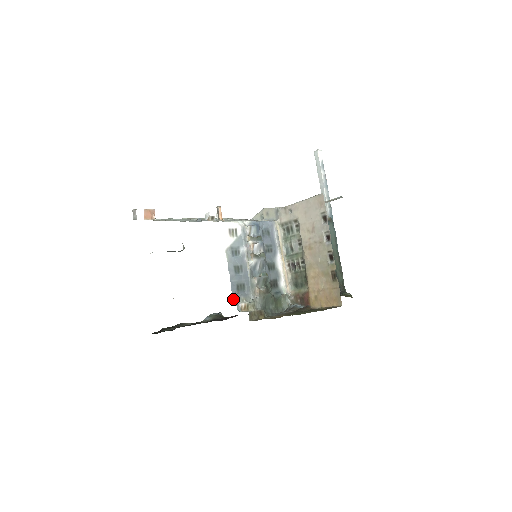
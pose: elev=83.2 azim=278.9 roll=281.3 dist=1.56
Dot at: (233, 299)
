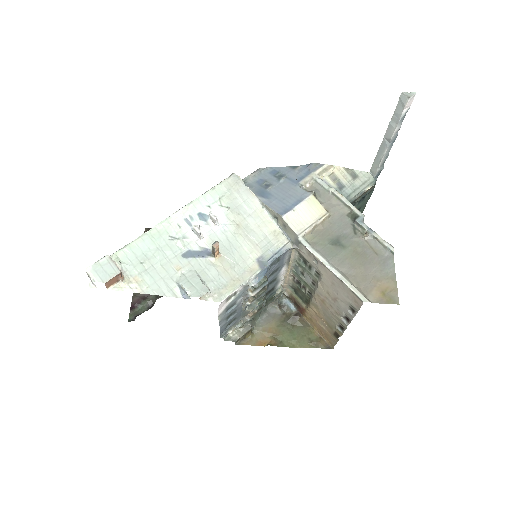
Dot at: (220, 335)
